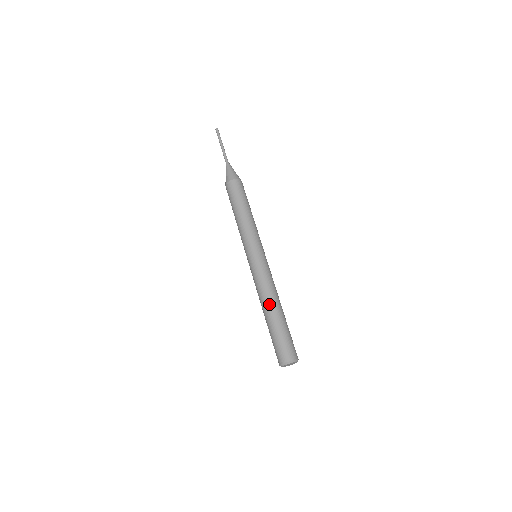
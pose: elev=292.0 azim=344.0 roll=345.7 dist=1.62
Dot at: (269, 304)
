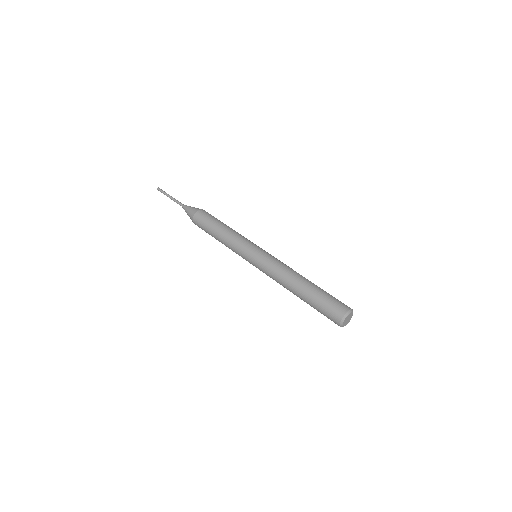
Dot at: (295, 280)
